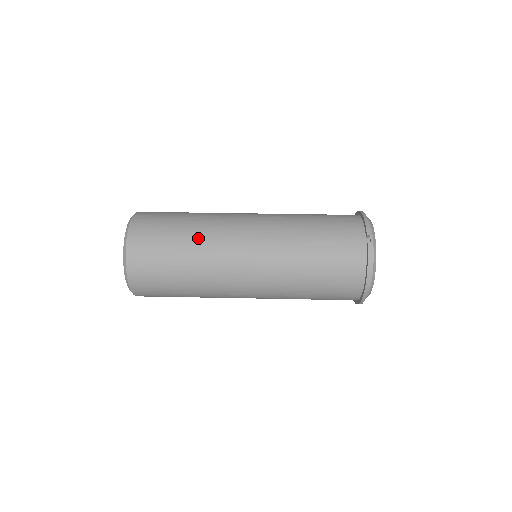
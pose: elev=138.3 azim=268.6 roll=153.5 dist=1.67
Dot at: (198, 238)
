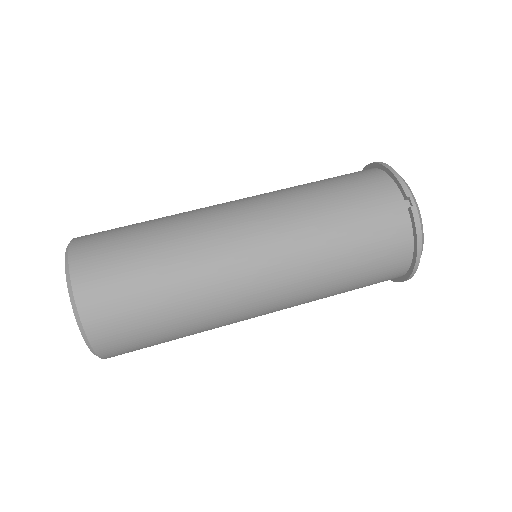
Dot at: (181, 261)
